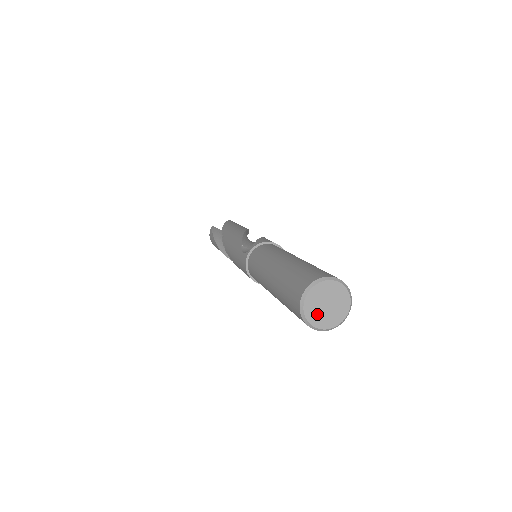
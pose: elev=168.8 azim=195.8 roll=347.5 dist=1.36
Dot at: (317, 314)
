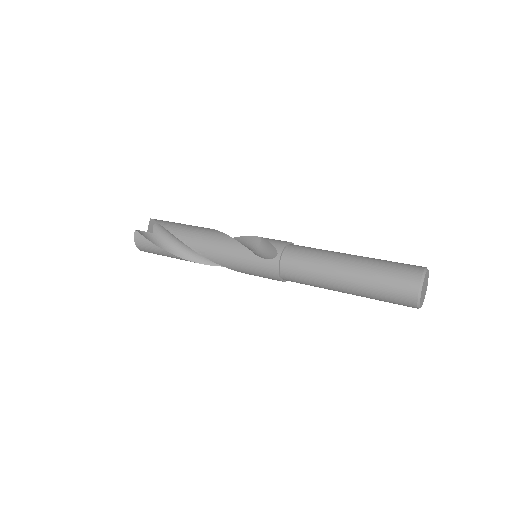
Dot at: (422, 298)
